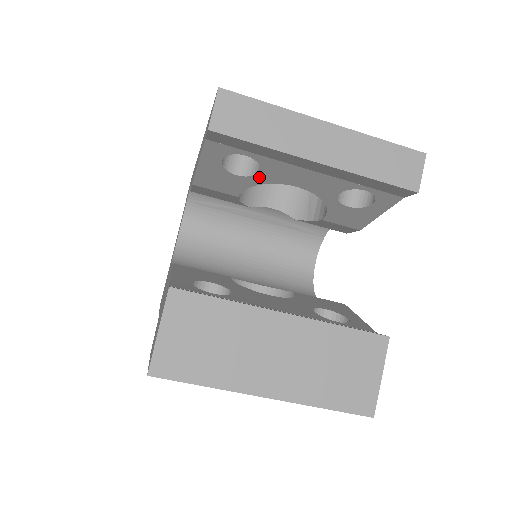
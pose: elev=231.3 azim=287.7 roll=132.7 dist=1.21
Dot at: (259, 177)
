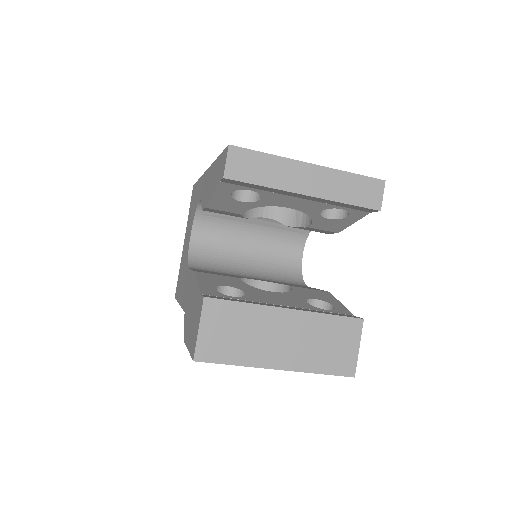
Dot at: (259, 202)
